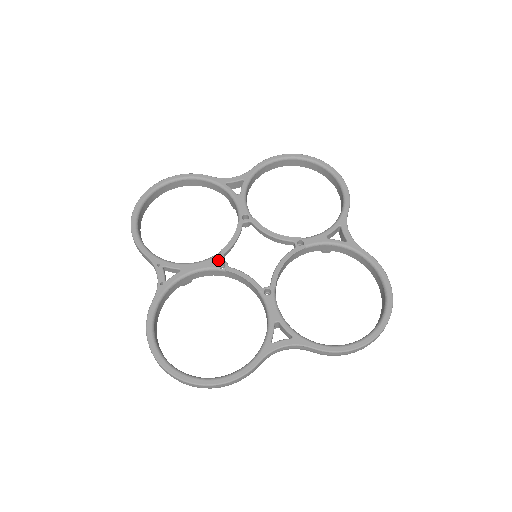
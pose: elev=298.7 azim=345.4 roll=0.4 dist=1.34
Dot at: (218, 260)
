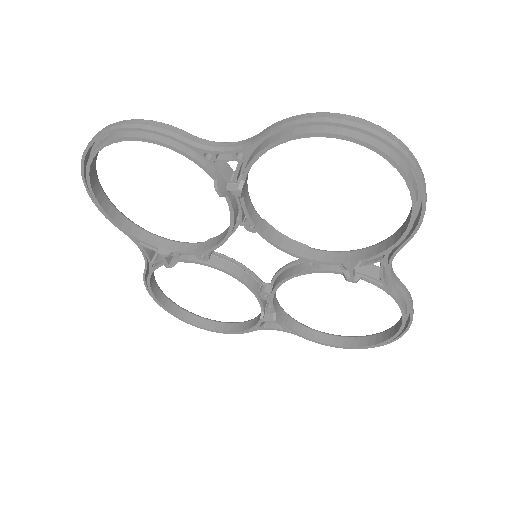
Dot at: occluded
